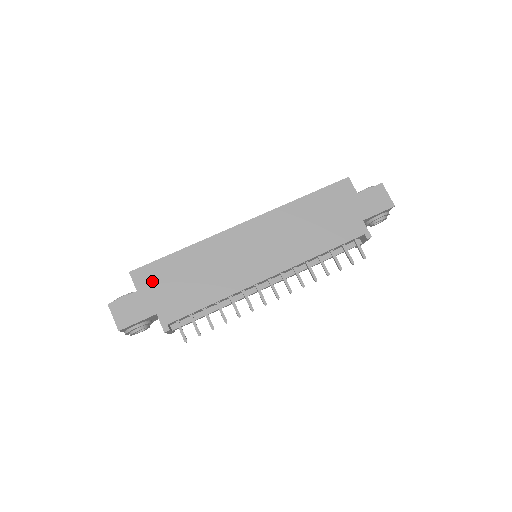
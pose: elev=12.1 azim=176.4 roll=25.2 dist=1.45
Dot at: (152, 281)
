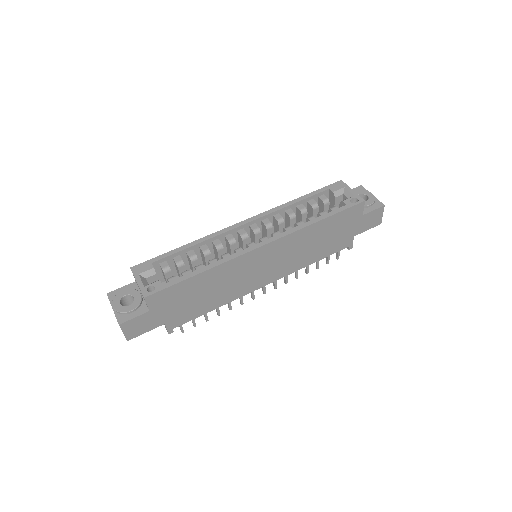
Dot at: (166, 302)
